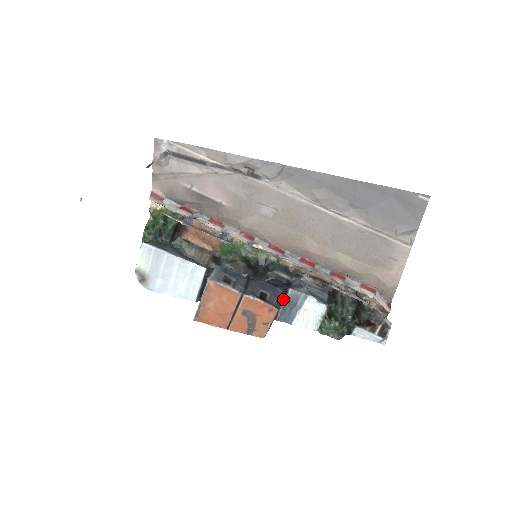
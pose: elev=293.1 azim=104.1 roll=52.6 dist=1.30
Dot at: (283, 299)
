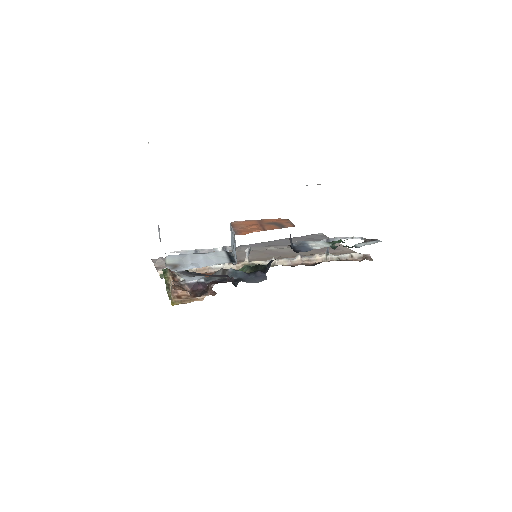
Dot at: (293, 247)
